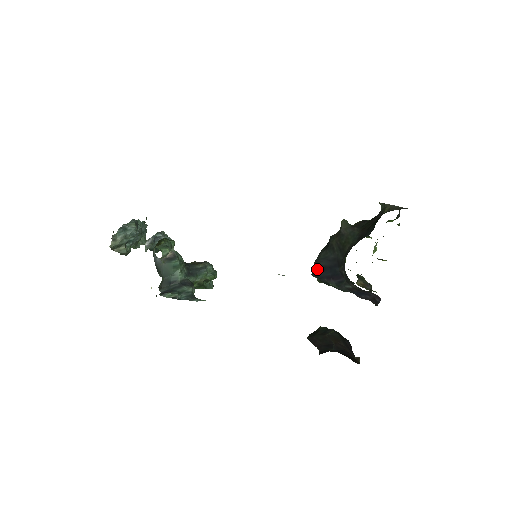
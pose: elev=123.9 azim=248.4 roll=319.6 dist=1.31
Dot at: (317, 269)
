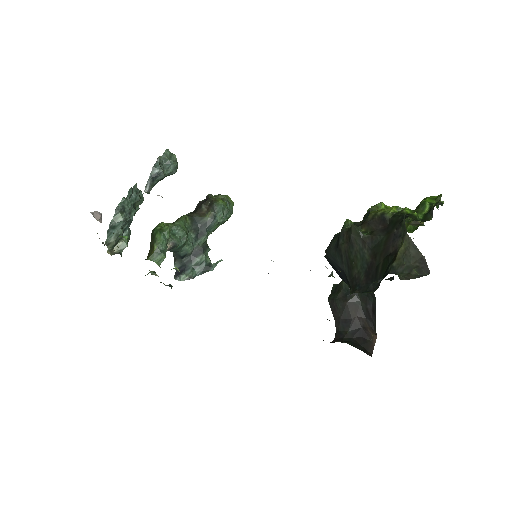
Dot at: (328, 261)
